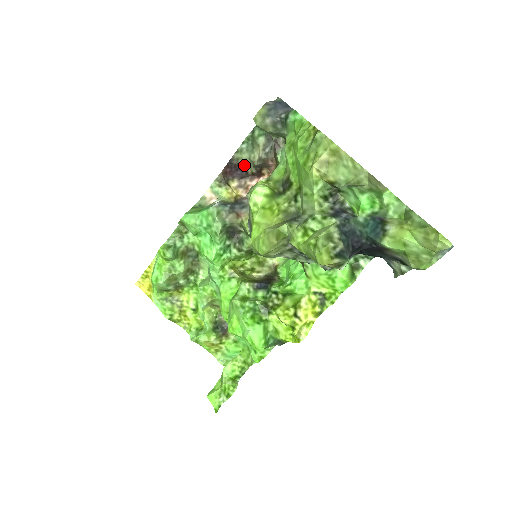
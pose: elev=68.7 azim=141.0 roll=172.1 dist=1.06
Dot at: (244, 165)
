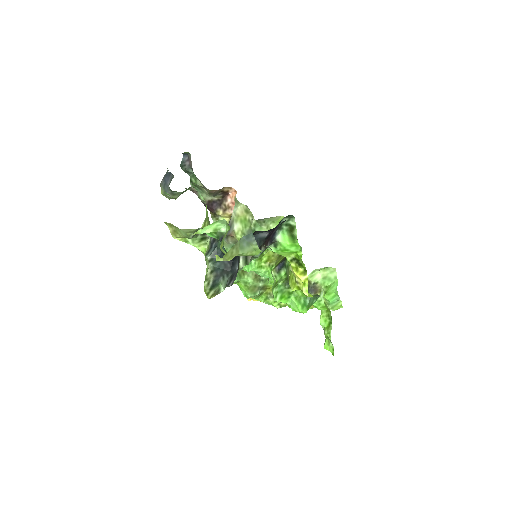
Dot at: (212, 199)
